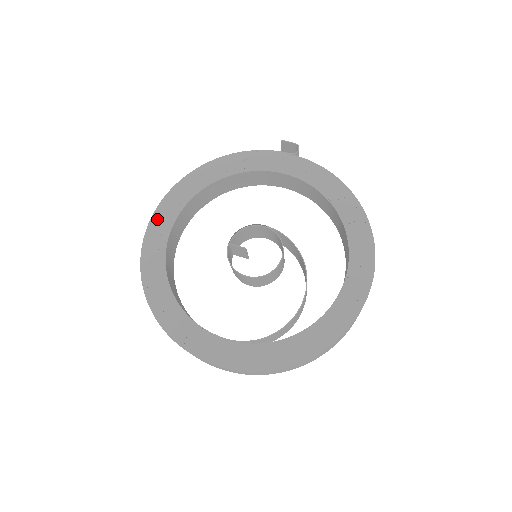
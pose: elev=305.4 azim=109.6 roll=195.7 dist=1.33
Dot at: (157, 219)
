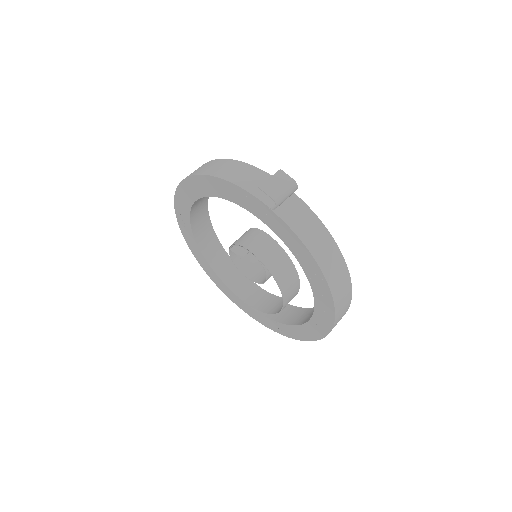
Dot at: (178, 203)
